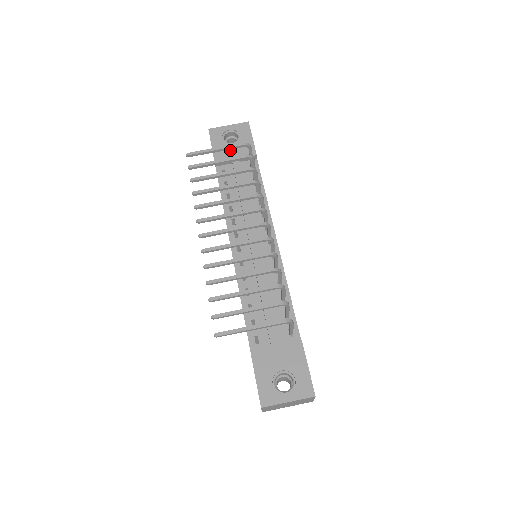
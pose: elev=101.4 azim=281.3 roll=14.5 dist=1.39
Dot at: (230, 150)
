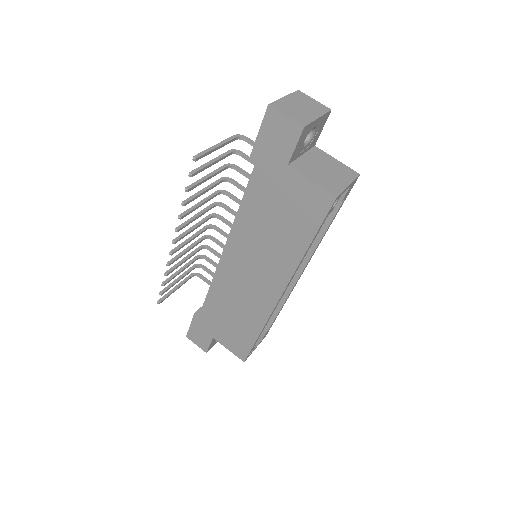
Dot at: occluded
